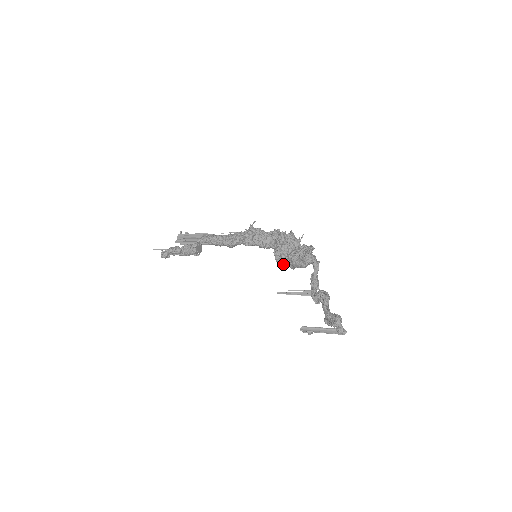
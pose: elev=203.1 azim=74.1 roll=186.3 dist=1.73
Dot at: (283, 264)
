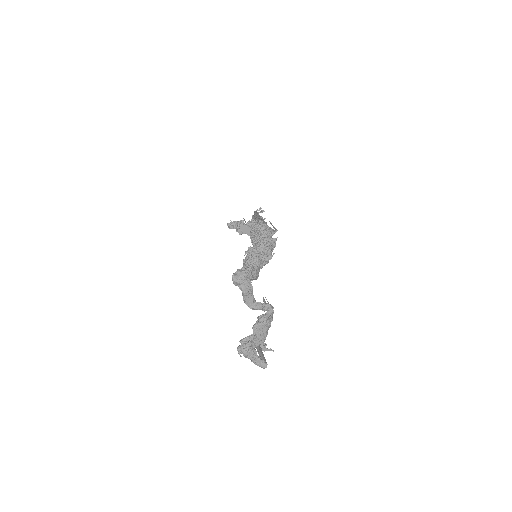
Dot at: occluded
